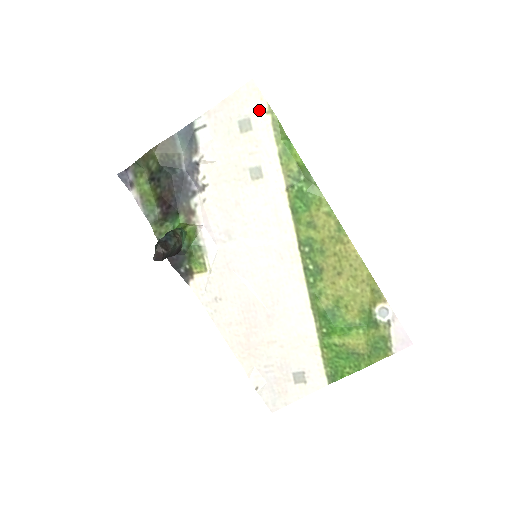
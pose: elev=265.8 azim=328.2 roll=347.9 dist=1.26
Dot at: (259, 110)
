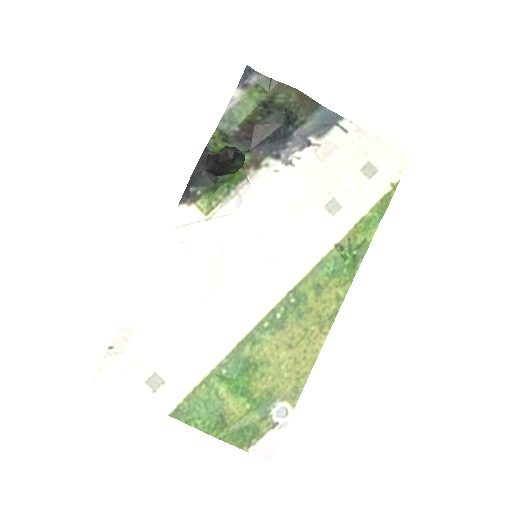
Dot at: (390, 175)
